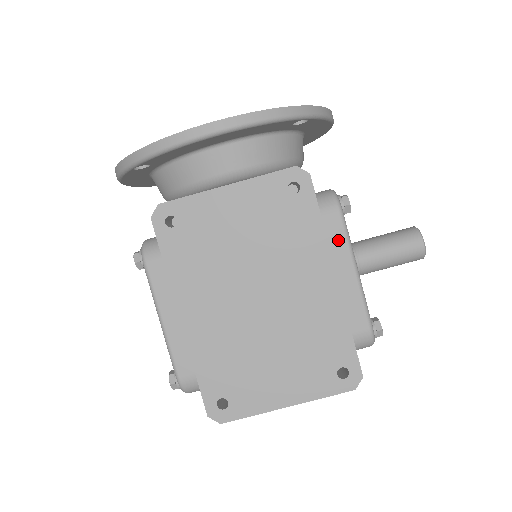
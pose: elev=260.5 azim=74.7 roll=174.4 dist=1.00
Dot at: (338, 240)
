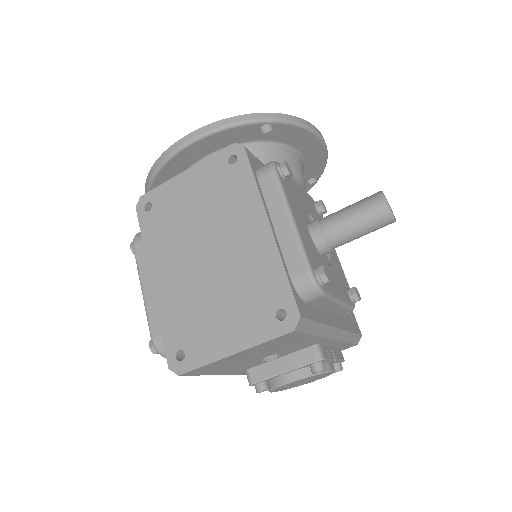
Dot at: (273, 195)
